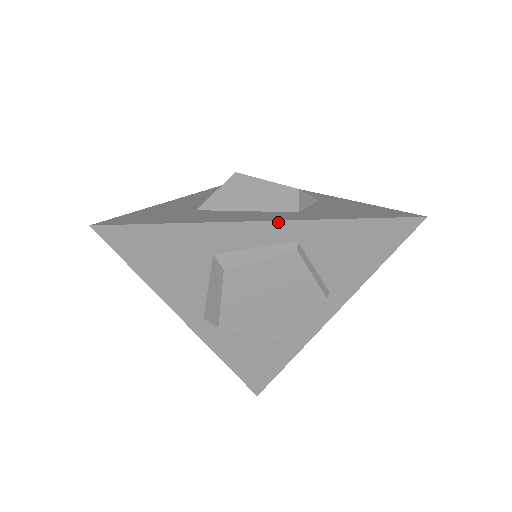
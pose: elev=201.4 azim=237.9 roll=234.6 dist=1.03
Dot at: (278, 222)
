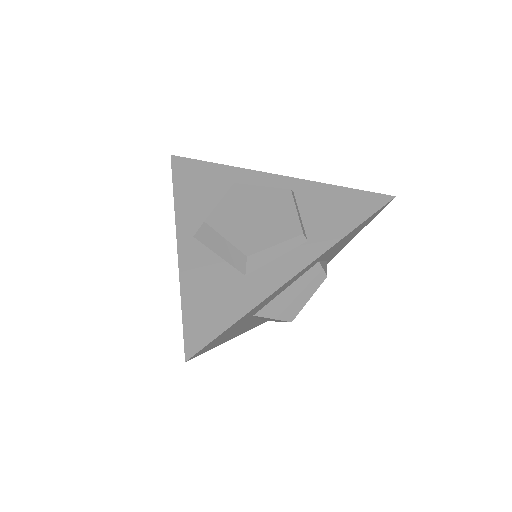
Dot at: (284, 177)
